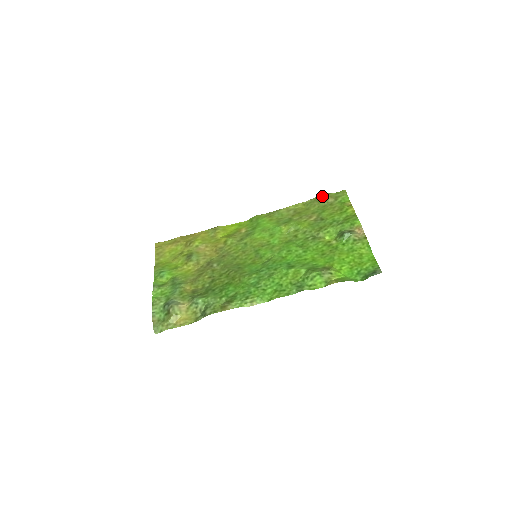
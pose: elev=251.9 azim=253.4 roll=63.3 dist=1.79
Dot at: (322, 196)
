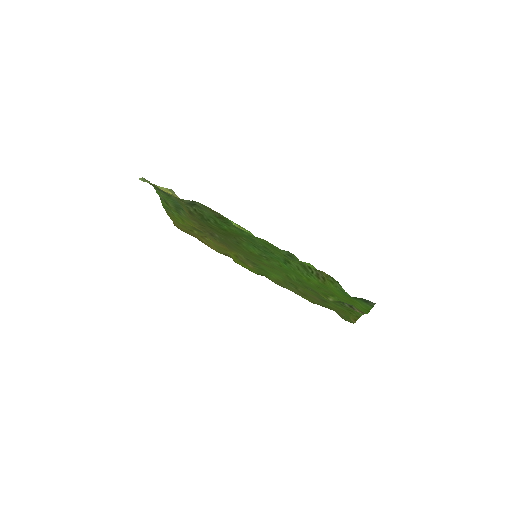
Dot at: occluded
